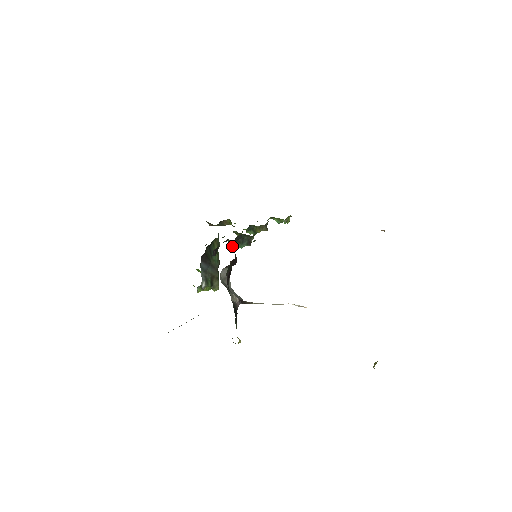
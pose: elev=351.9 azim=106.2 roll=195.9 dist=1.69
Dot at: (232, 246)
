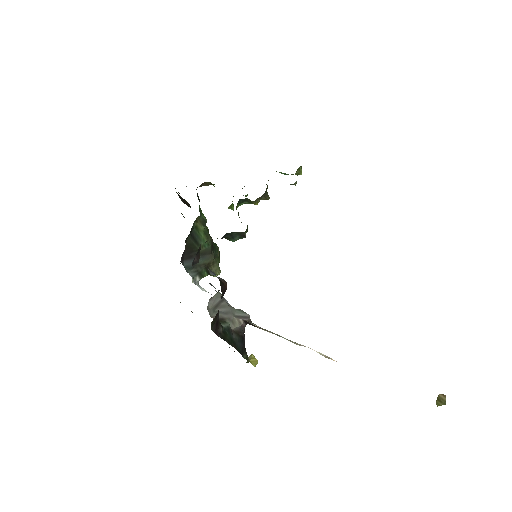
Dot at: (216, 256)
